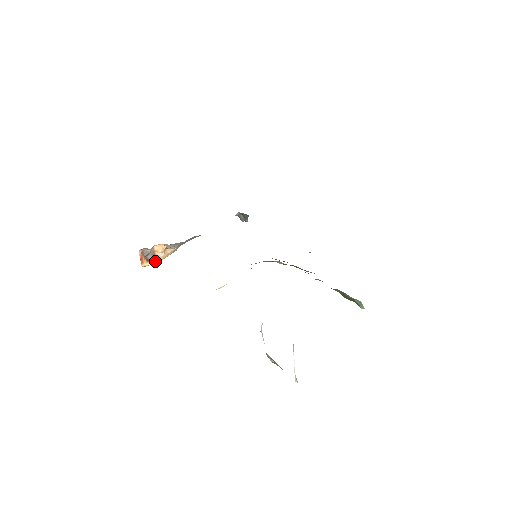
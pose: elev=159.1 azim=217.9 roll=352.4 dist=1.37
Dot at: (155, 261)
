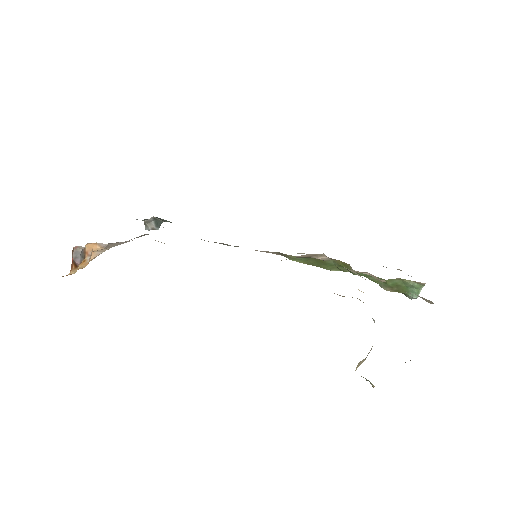
Dot at: occluded
